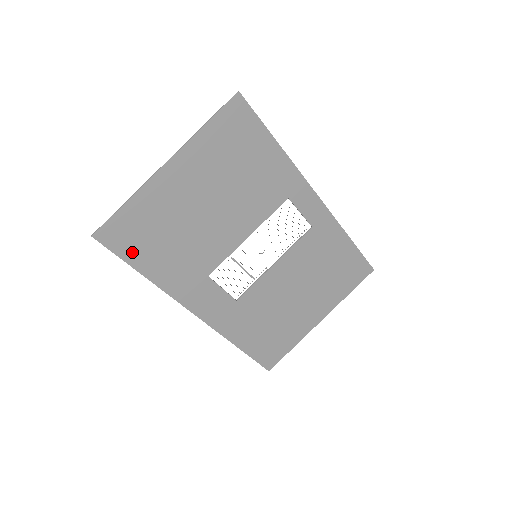
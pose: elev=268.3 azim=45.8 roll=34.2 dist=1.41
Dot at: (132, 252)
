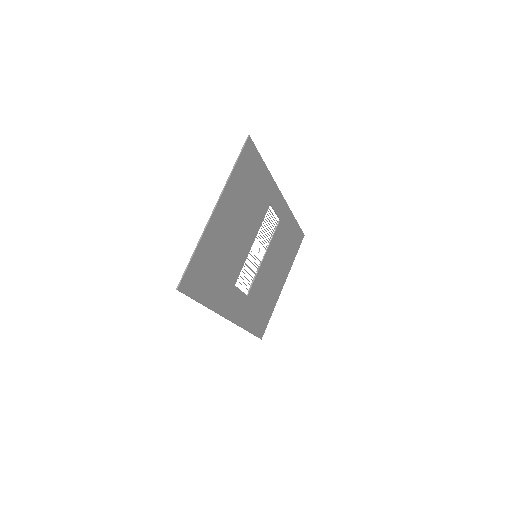
Dot at: (198, 290)
